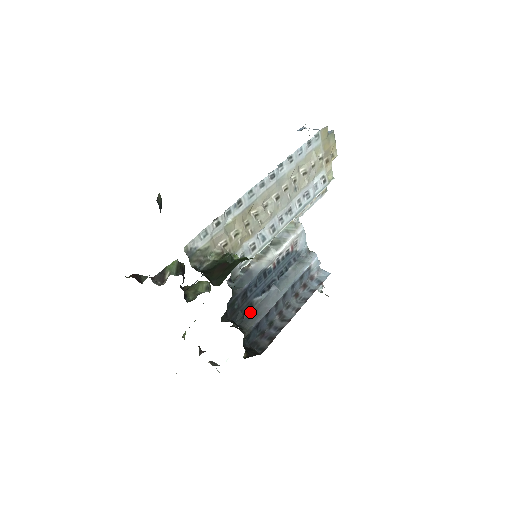
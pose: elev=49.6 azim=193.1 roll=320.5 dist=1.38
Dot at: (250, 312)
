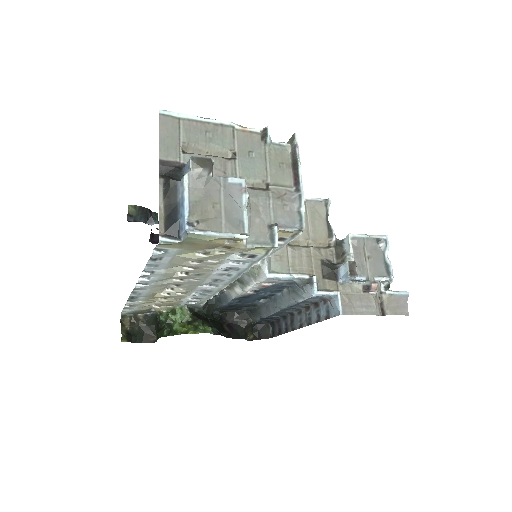
Dot at: (254, 307)
